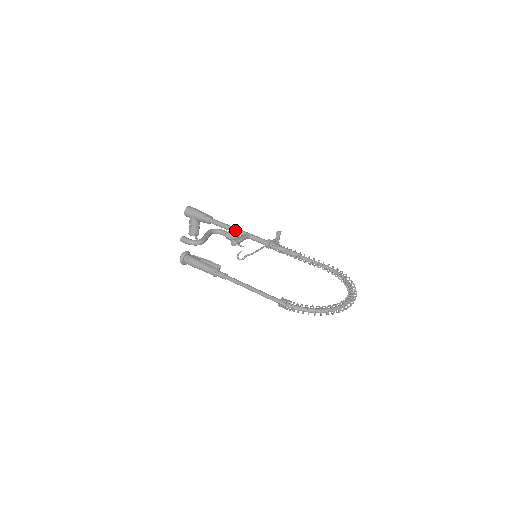
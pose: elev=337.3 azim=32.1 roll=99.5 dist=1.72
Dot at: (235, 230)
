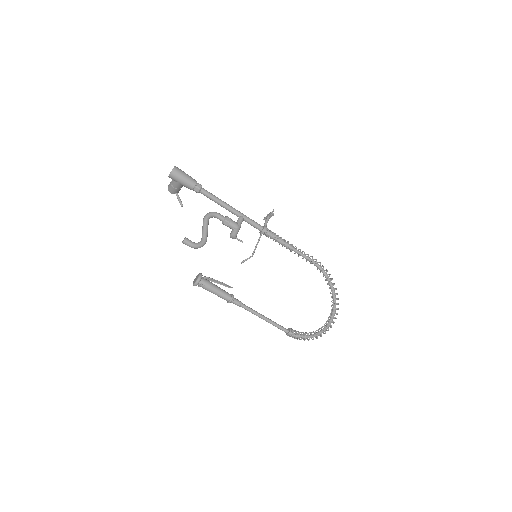
Dot at: (229, 210)
